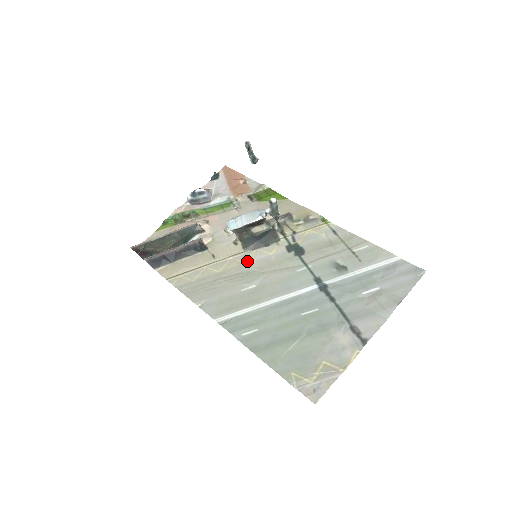
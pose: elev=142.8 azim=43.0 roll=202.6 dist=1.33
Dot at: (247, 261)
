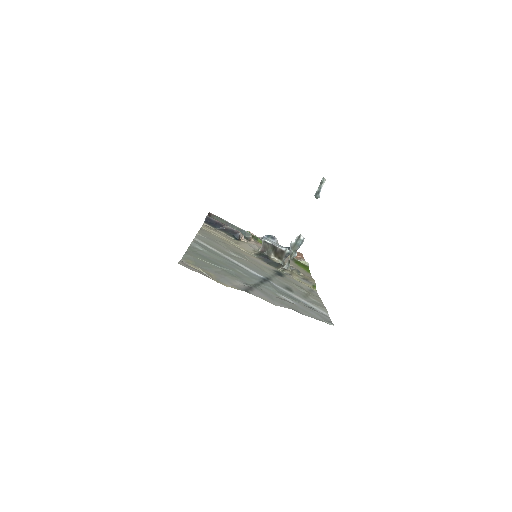
Dot at: (248, 255)
